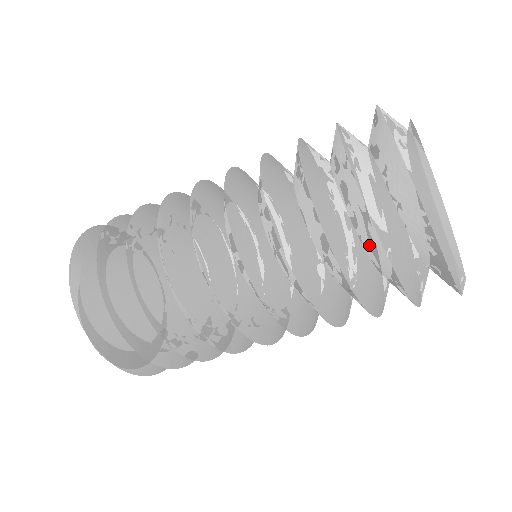
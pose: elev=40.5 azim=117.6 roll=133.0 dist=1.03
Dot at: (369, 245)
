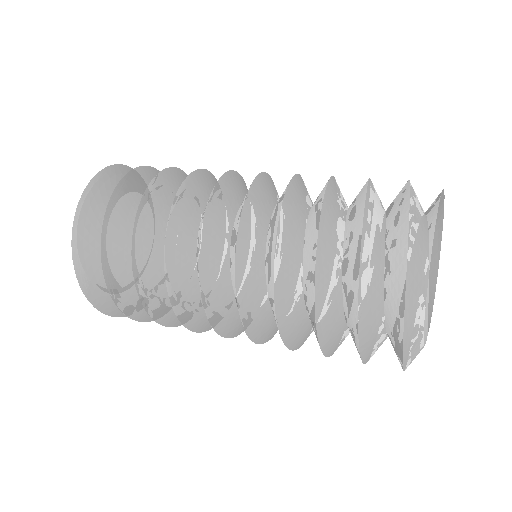
Dot at: occluded
